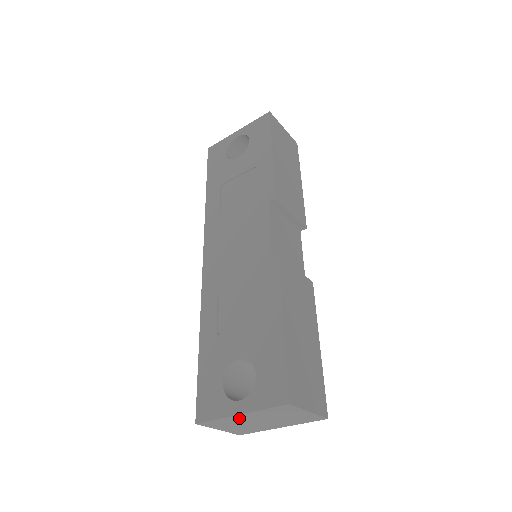
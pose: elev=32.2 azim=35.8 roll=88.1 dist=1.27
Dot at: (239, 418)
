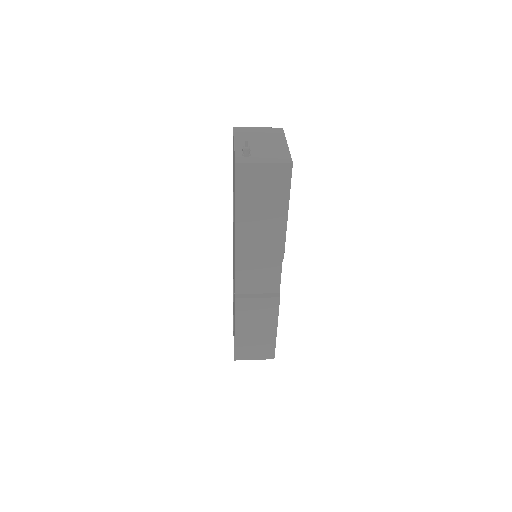
Dot at: occluded
